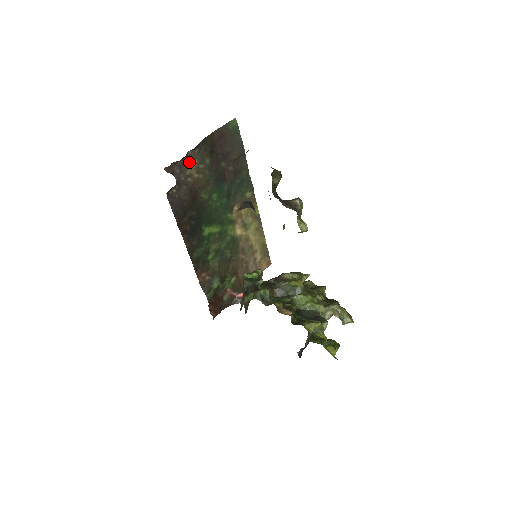
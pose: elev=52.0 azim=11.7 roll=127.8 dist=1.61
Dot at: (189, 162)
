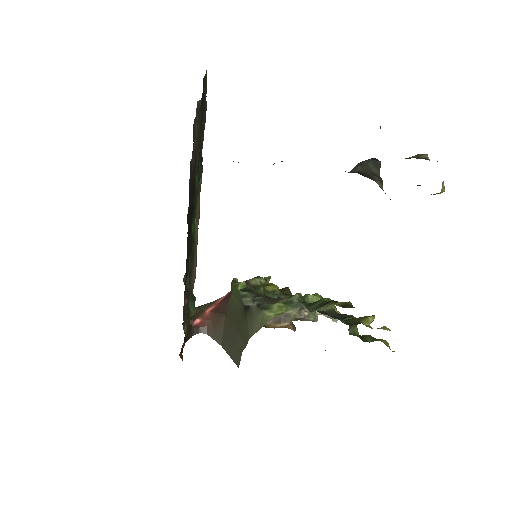
Dot at: occluded
